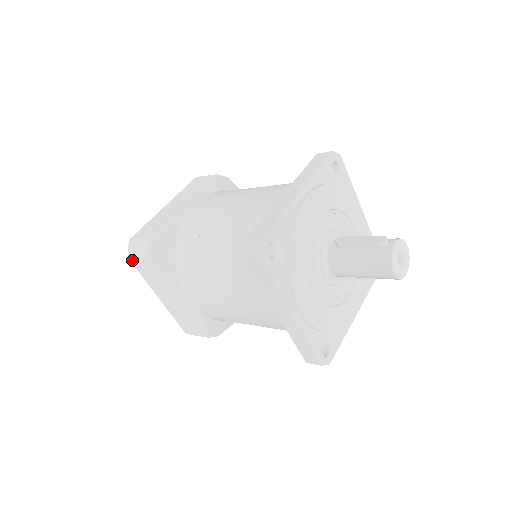
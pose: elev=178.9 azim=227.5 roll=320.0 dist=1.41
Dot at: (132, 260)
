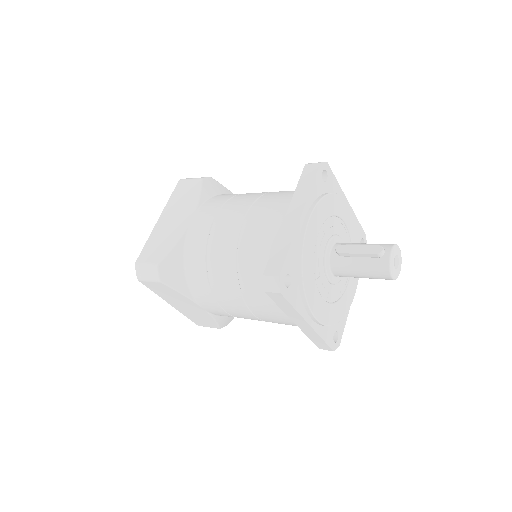
Dot at: (142, 282)
